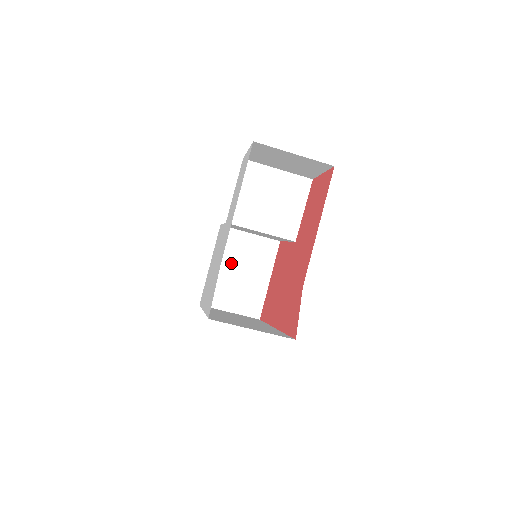
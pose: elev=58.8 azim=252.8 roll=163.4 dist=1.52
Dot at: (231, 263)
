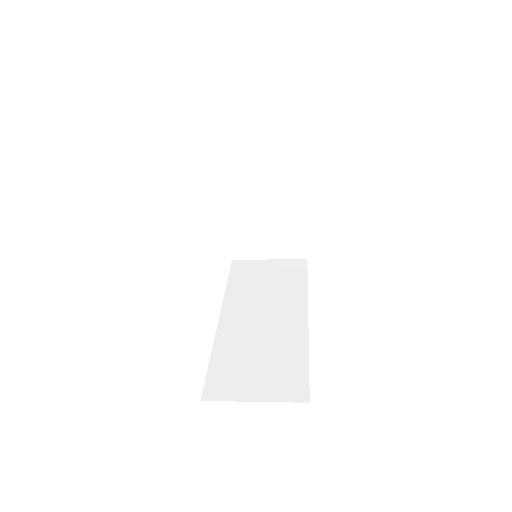
Dot at: occluded
